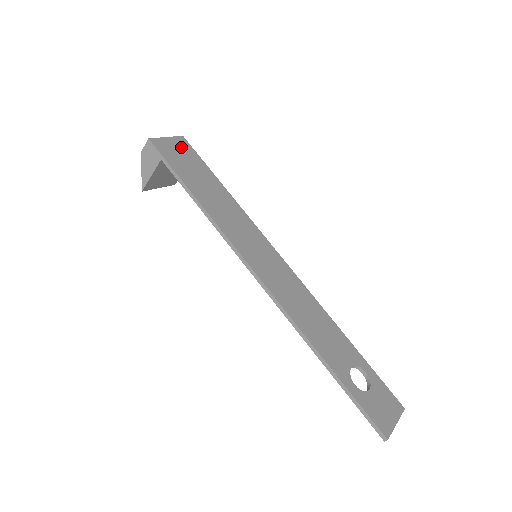
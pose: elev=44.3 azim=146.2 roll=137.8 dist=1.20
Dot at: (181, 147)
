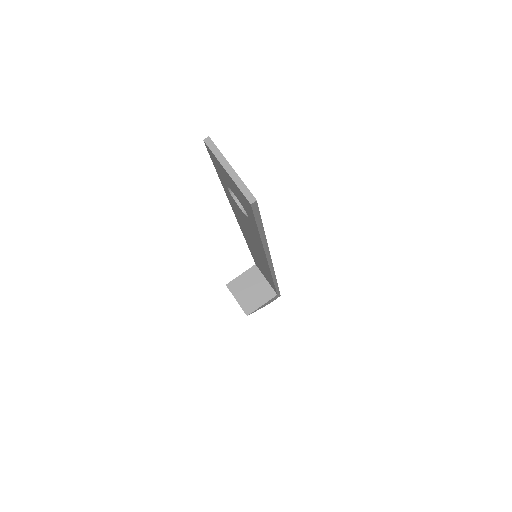
Dot at: occluded
